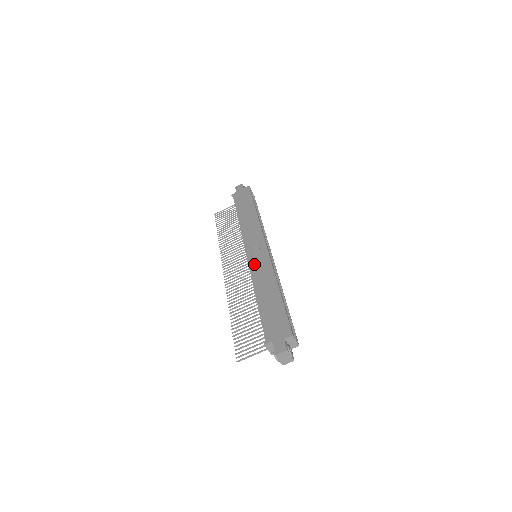
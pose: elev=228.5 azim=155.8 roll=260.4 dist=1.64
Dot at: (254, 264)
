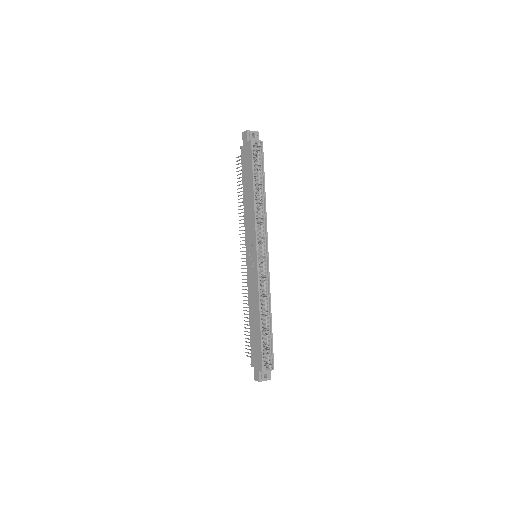
Dot at: (249, 276)
